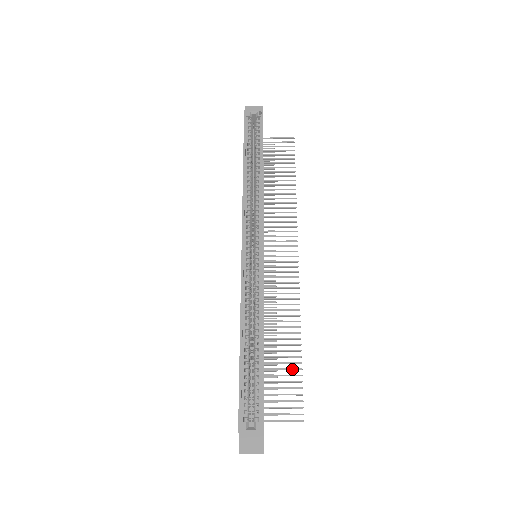
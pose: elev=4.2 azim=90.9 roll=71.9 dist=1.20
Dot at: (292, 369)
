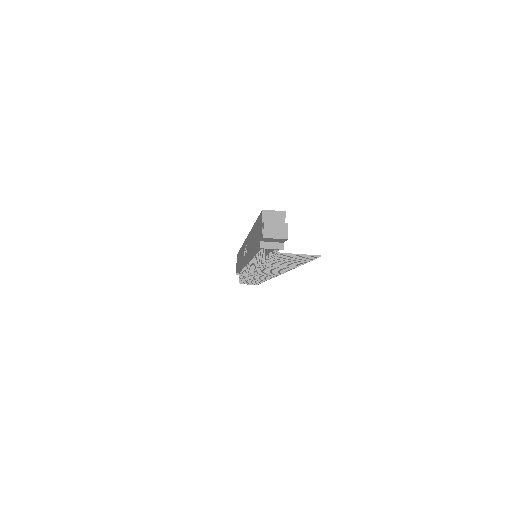
Dot at: (300, 260)
